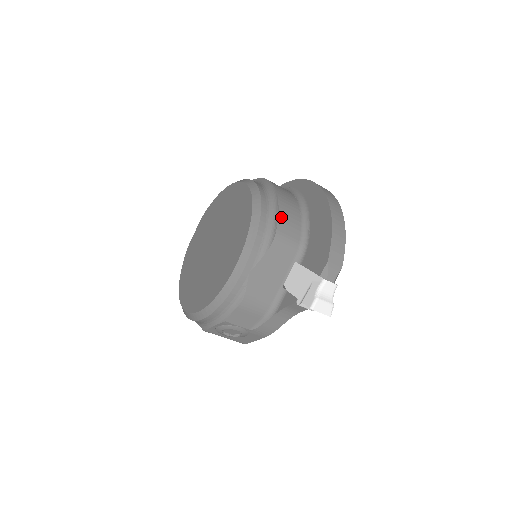
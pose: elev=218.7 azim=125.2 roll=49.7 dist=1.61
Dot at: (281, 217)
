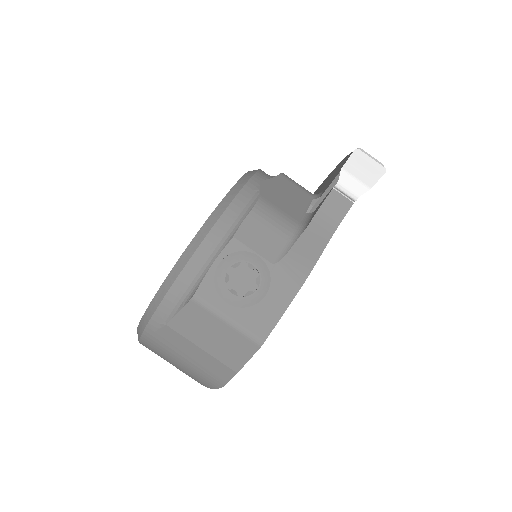
Dot at: occluded
